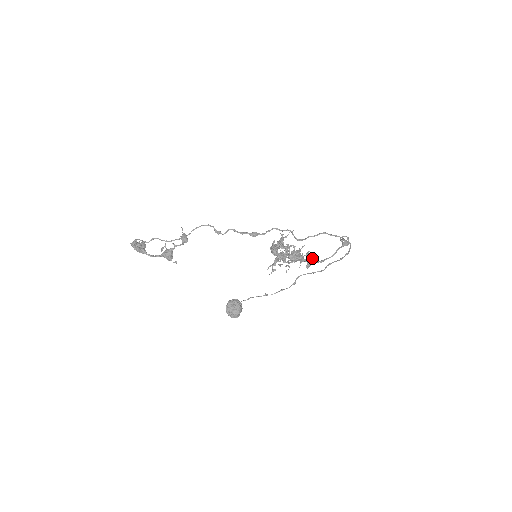
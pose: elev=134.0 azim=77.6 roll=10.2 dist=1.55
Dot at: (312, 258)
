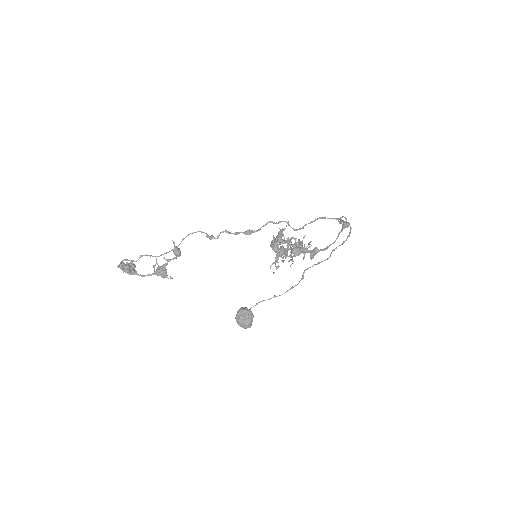
Dot at: occluded
